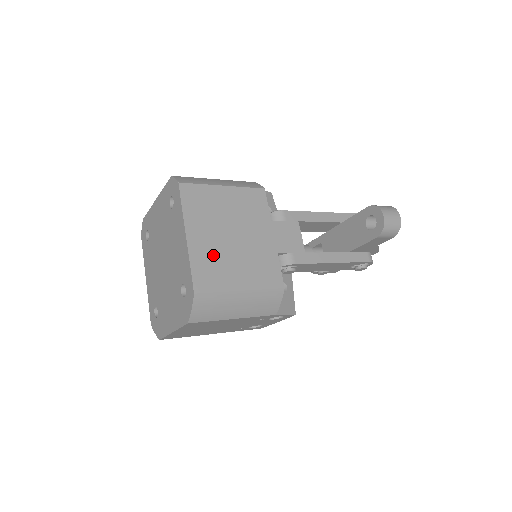
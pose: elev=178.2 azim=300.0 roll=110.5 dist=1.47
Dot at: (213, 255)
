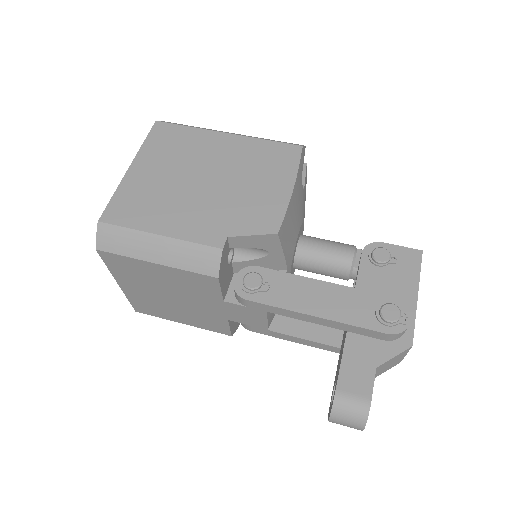
Dot at: (150, 301)
